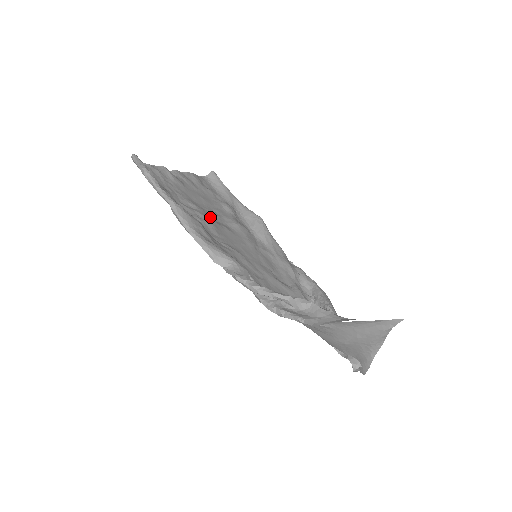
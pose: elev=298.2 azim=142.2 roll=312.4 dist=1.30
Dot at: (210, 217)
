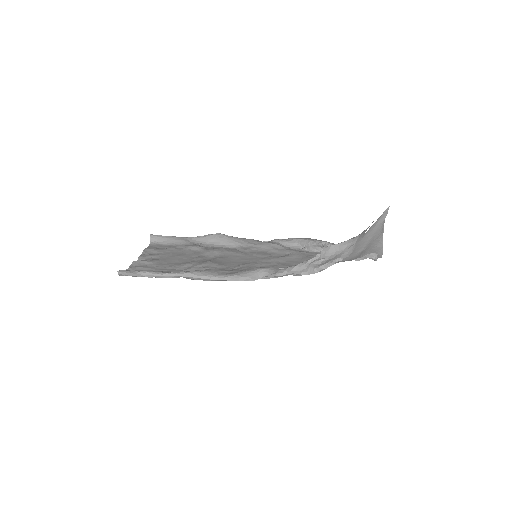
Dot at: occluded
